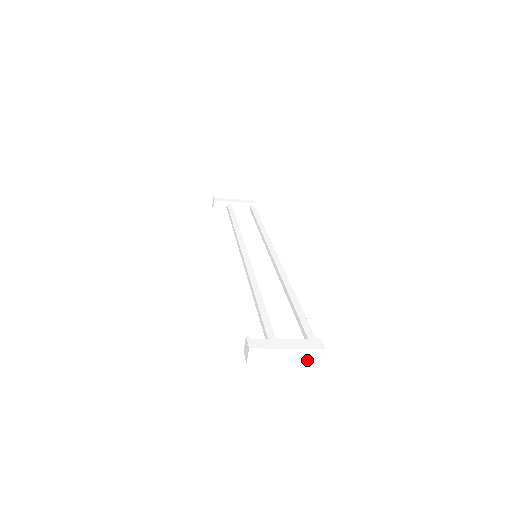
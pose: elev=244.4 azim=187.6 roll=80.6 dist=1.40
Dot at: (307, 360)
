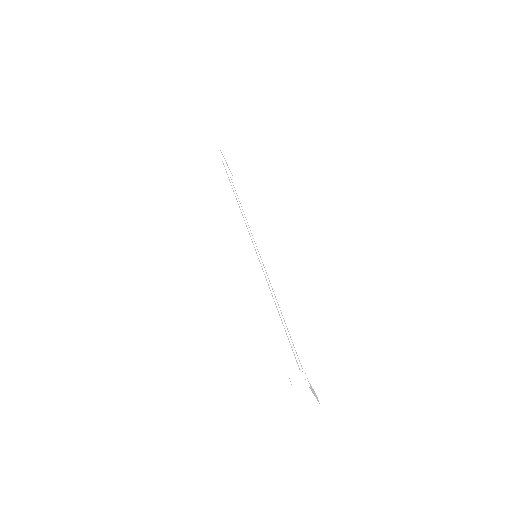
Dot at: (307, 406)
